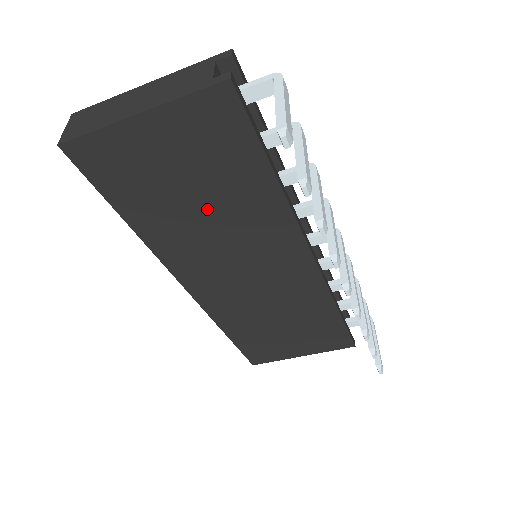
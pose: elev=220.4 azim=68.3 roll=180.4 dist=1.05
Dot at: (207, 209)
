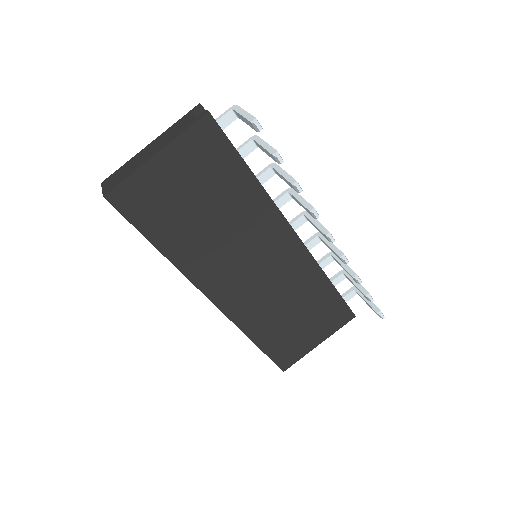
Dot at: (214, 218)
